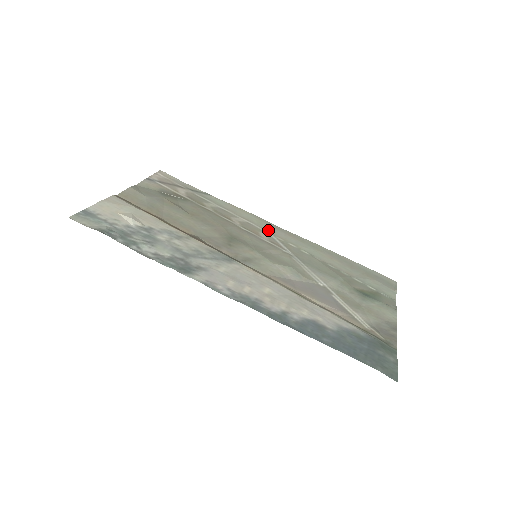
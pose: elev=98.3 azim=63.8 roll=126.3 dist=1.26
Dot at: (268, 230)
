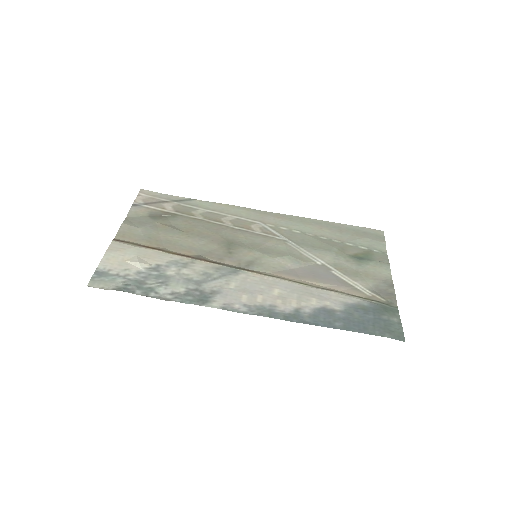
Dot at: (257, 220)
